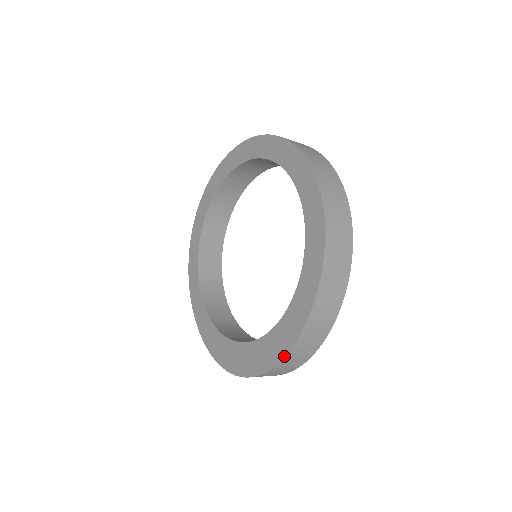
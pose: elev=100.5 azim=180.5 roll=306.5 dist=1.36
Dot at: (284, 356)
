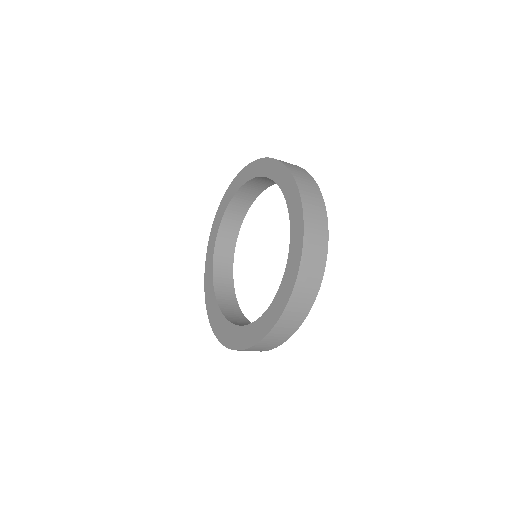
Dot at: (238, 350)
